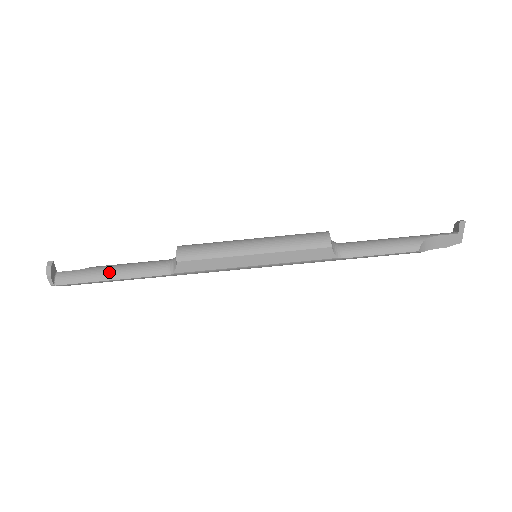
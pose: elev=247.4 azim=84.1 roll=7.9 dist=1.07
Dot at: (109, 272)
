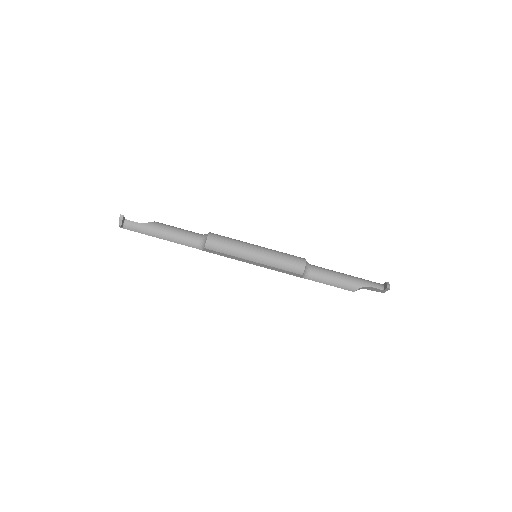
Dot at: (160, 234)
